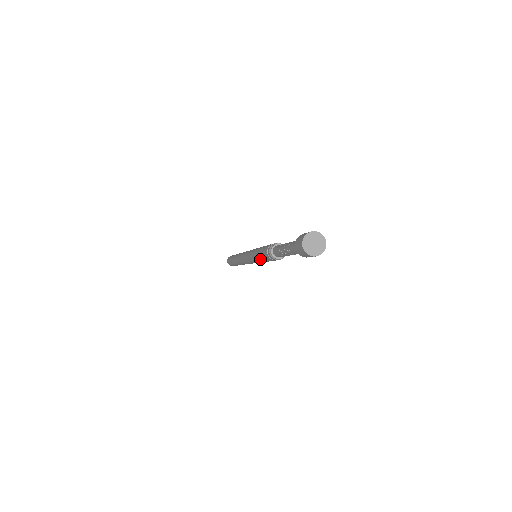
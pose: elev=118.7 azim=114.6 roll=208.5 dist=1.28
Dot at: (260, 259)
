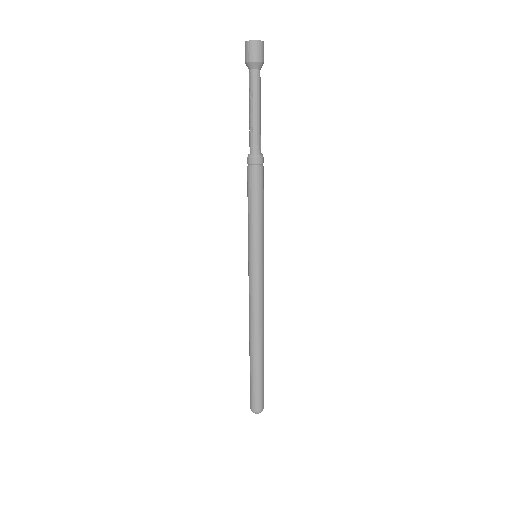
Dot at: (248, 208)
